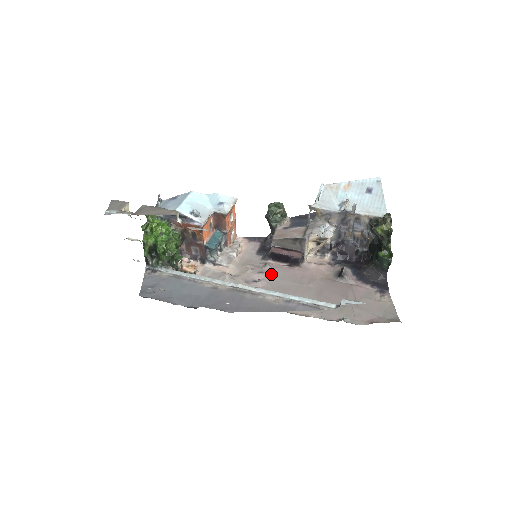
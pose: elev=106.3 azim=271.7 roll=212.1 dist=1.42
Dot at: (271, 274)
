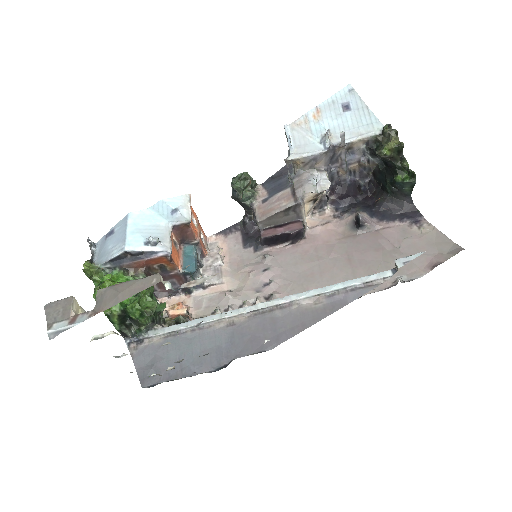
Dot at: (278, 265)
